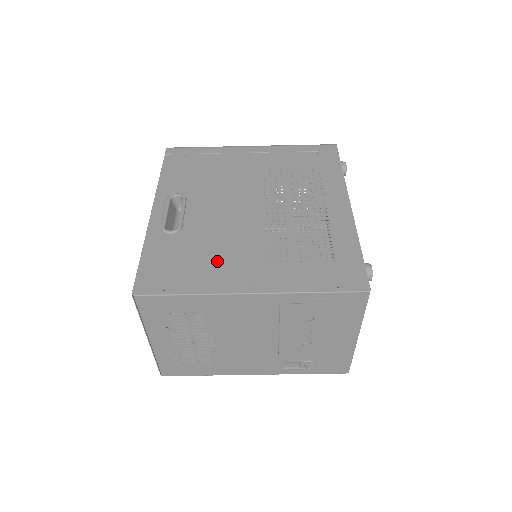
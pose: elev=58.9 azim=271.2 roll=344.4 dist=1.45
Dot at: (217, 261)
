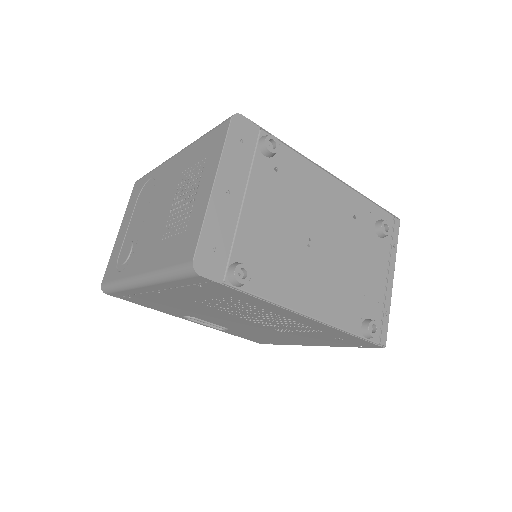
Dot at: (274, 338)
